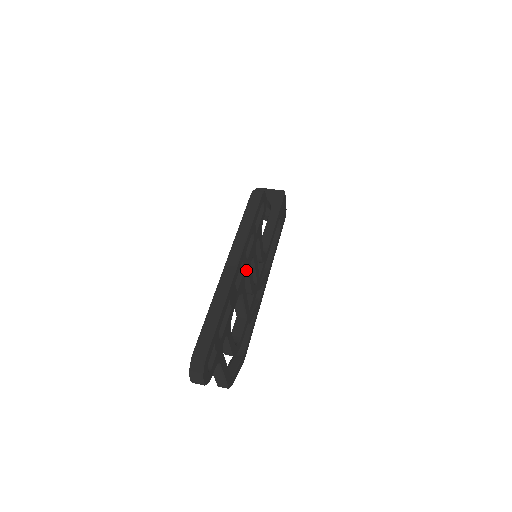
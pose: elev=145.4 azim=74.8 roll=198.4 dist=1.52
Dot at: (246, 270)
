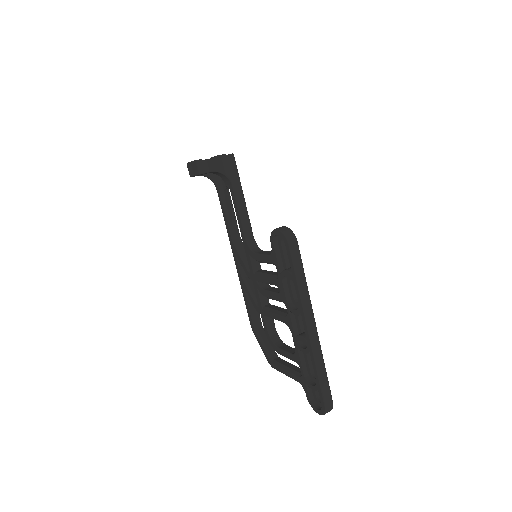
Dot at: occluded
